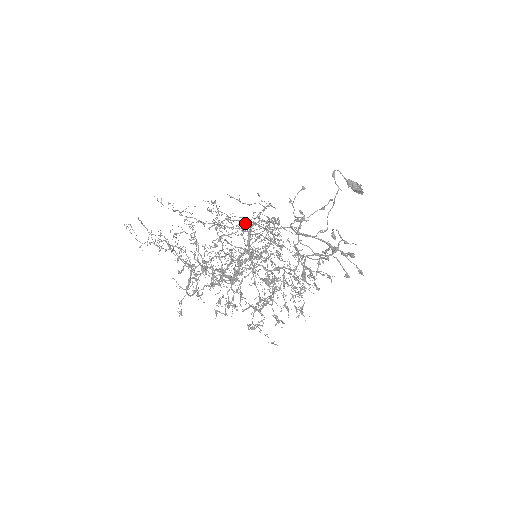
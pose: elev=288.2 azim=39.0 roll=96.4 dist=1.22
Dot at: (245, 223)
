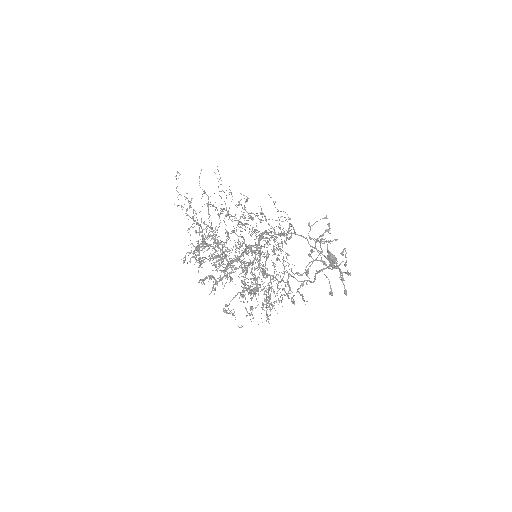
Dot at: occluded
